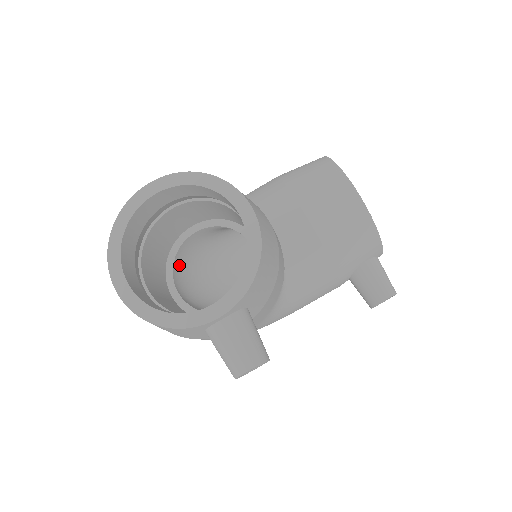
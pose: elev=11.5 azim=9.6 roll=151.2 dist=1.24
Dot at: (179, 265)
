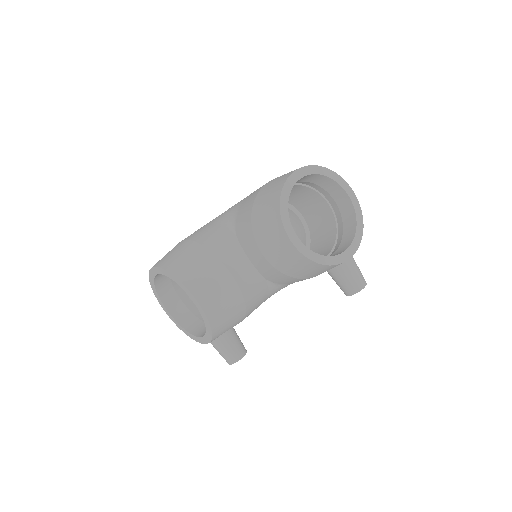
Dot at: occluded
